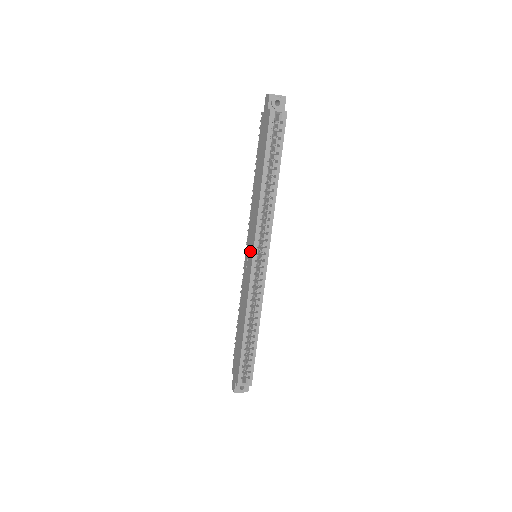
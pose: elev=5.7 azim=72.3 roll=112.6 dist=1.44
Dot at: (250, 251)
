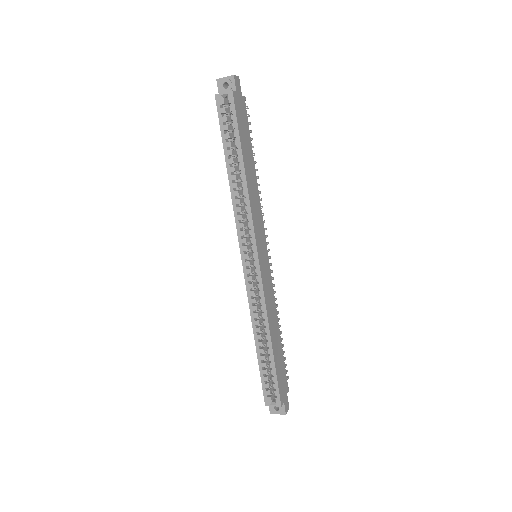
Dot at: occluded
